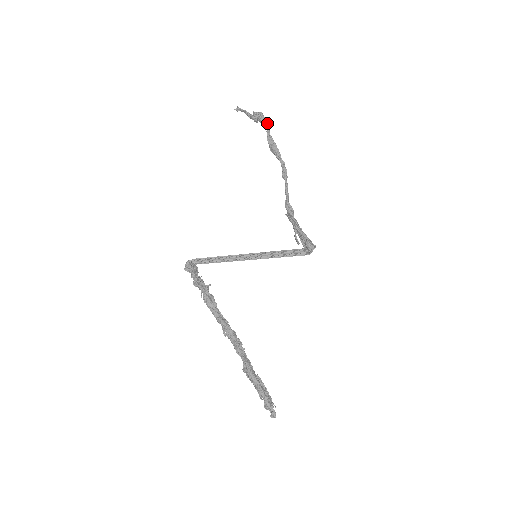
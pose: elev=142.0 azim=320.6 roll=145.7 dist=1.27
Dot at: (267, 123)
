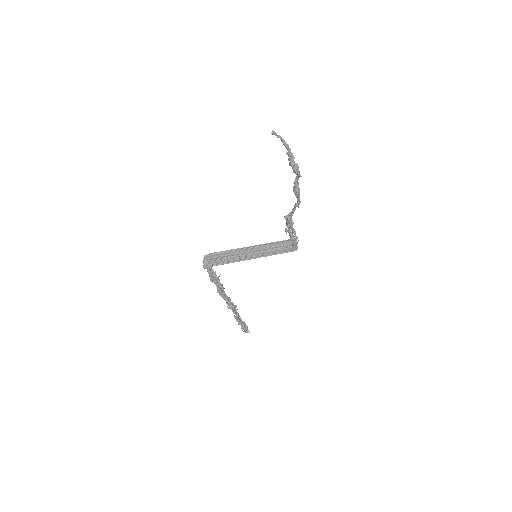
Dot at: occluded
